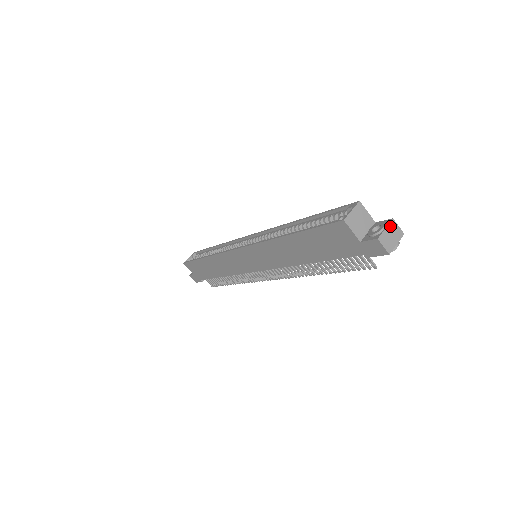
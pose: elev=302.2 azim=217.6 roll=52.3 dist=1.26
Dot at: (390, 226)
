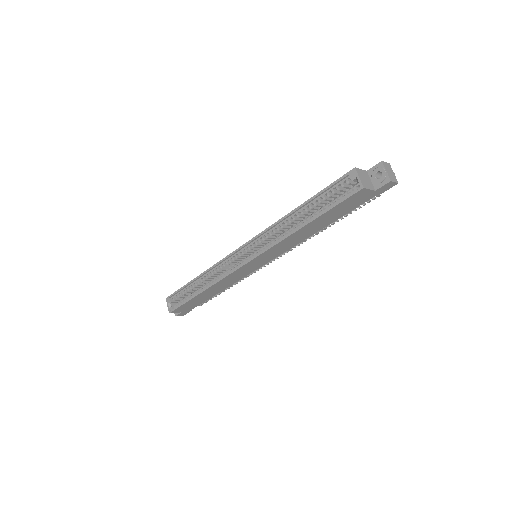
Dot at: (385, 167)
